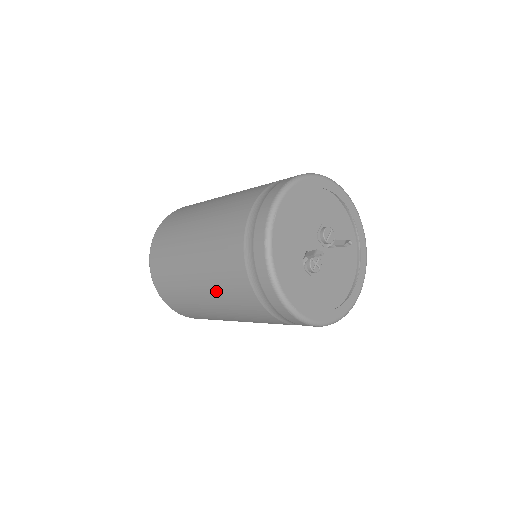
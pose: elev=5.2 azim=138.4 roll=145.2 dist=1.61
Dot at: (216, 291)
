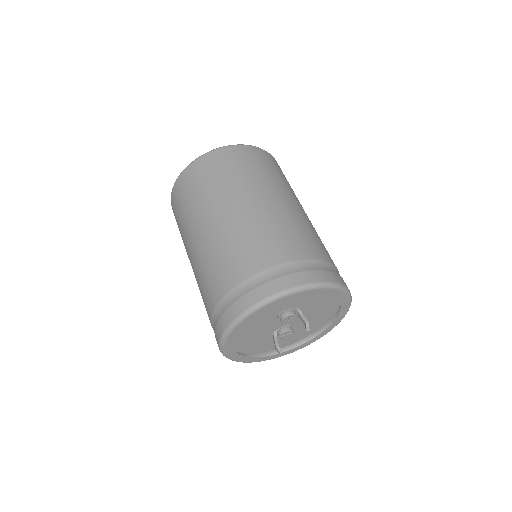
Dot at: occluded
